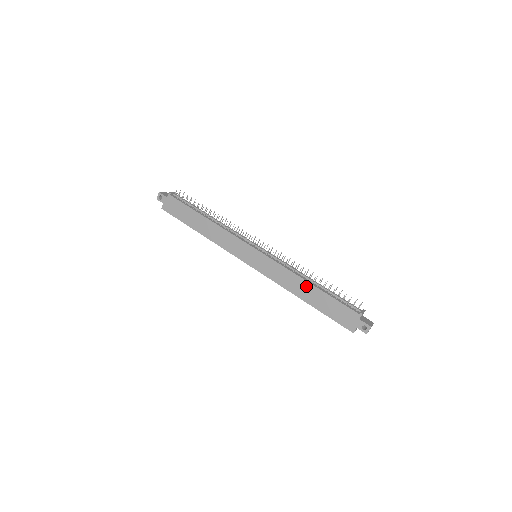
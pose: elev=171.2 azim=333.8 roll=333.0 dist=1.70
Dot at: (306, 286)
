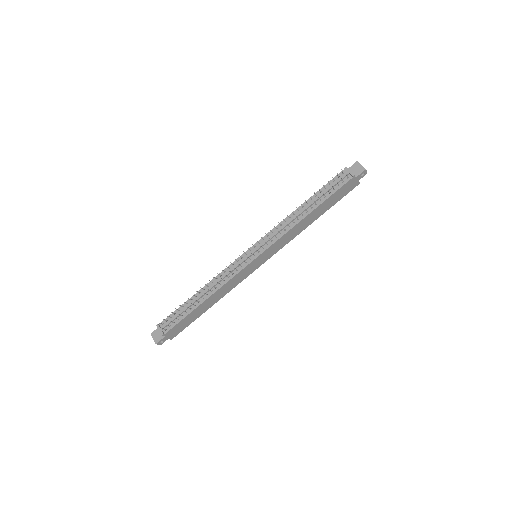
Dot at: (308, 218)
